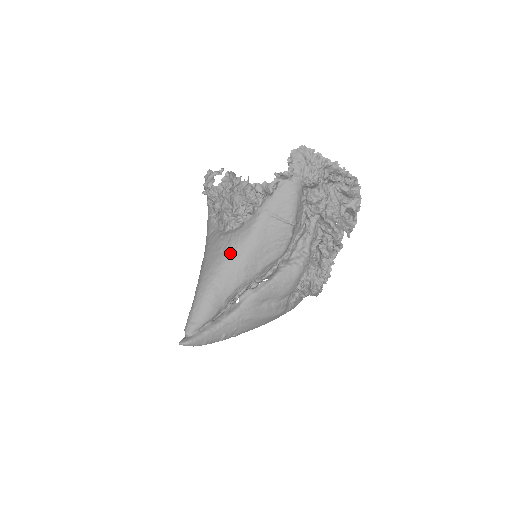
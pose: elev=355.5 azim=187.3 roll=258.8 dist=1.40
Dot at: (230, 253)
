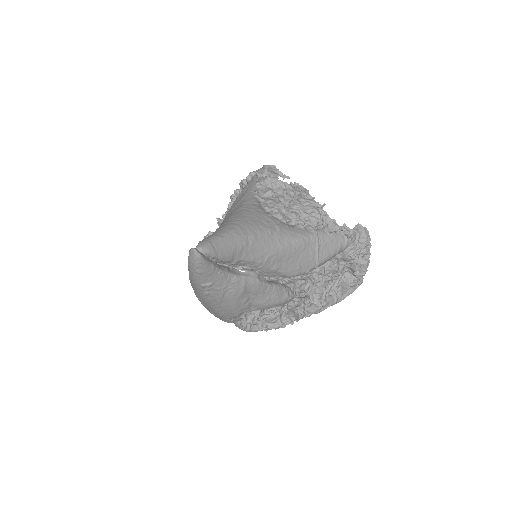
Dot at: (274, 233)
